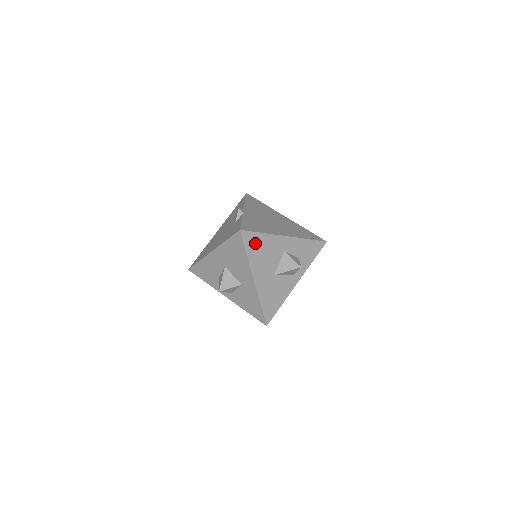
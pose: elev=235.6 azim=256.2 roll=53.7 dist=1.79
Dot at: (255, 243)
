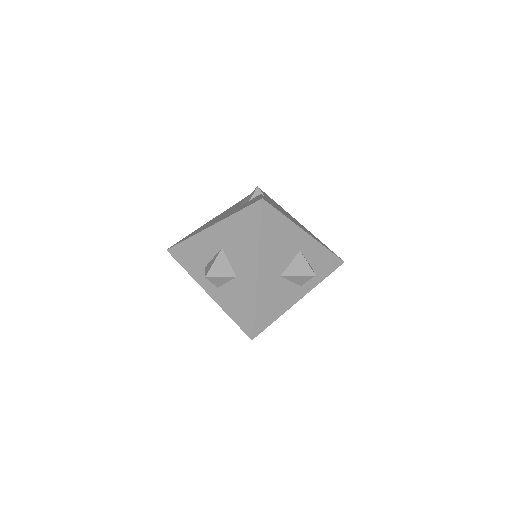
Dot at: (273, 224)
